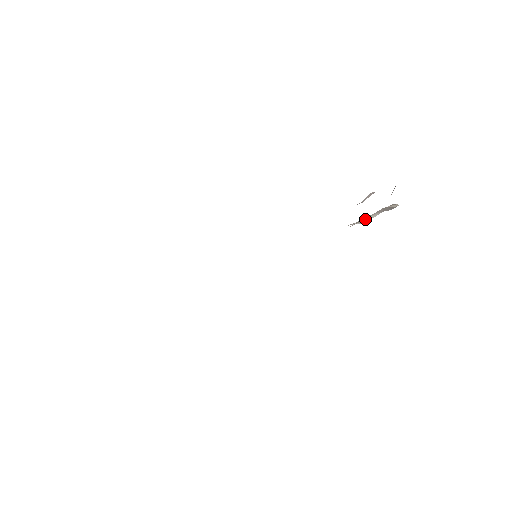
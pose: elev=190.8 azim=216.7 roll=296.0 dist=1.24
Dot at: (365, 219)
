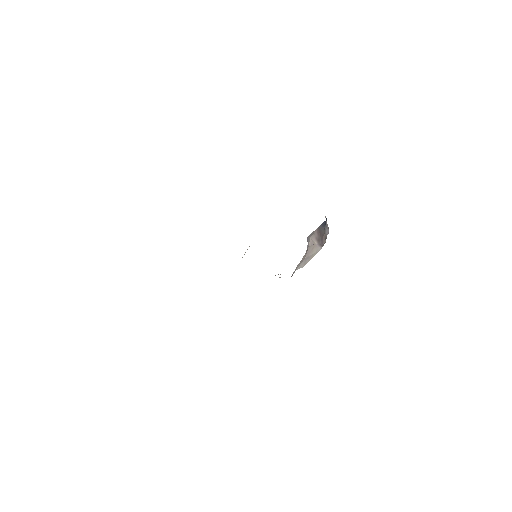
Dot at: occluded
